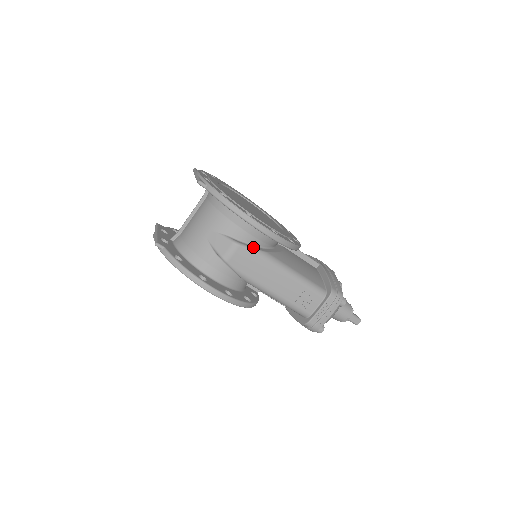
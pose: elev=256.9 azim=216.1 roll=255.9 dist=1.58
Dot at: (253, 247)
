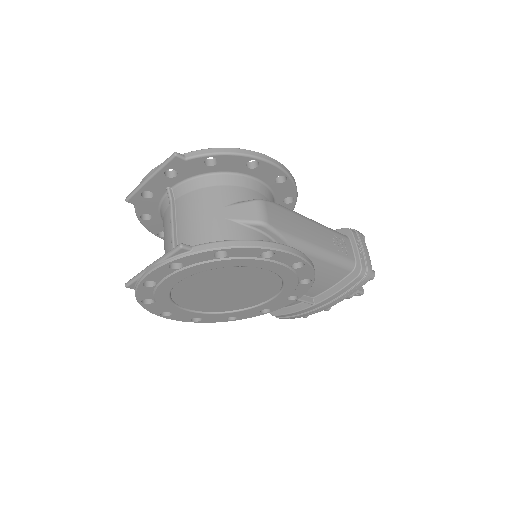
Dot at: occluded
